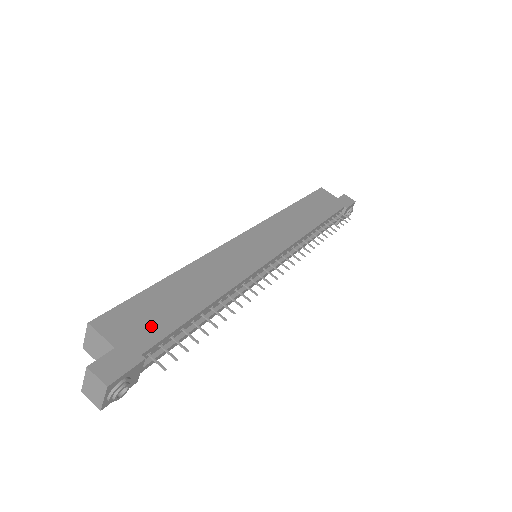
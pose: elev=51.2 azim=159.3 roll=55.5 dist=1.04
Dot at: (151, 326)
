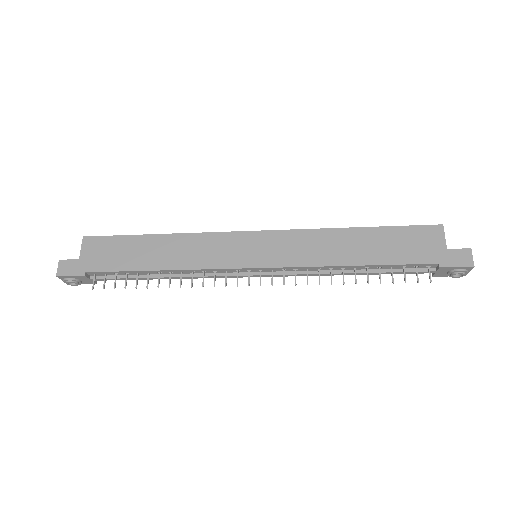
Dot at: (107, 260)
